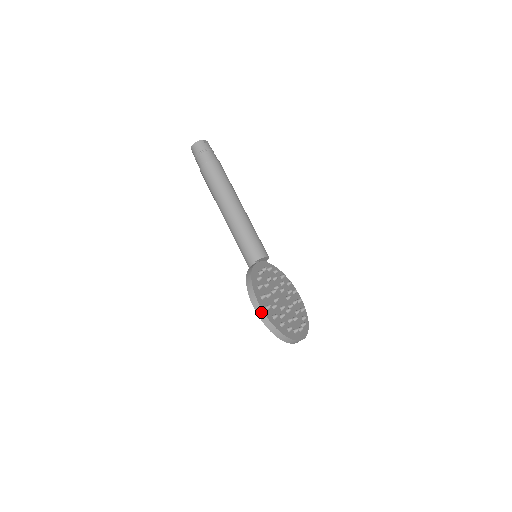
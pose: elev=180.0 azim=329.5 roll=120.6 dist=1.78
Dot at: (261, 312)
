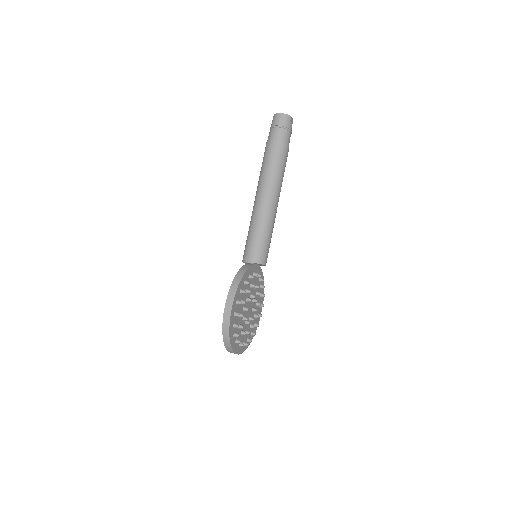
Dot at: (228, 315)
